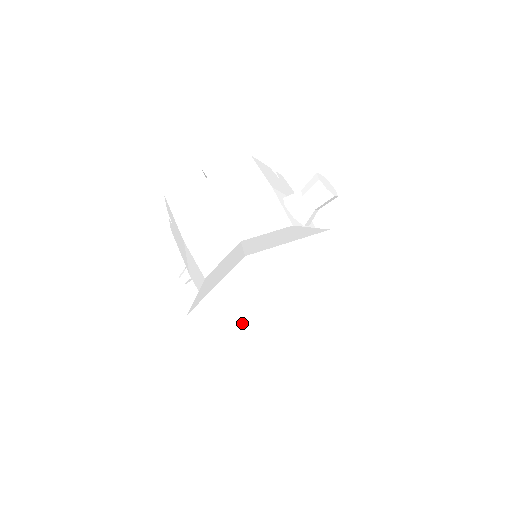
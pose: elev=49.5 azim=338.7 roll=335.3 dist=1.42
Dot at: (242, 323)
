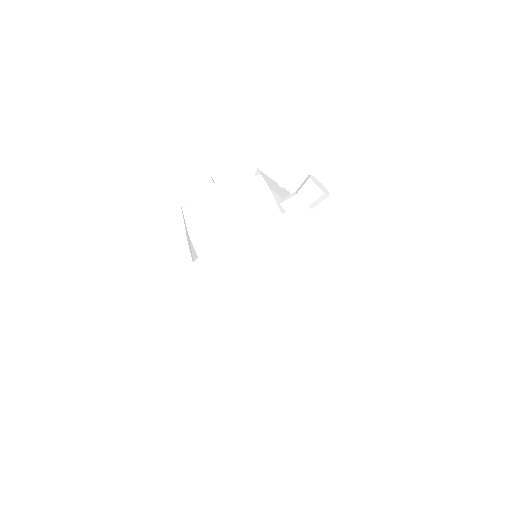
Dot at: (232, 307)
